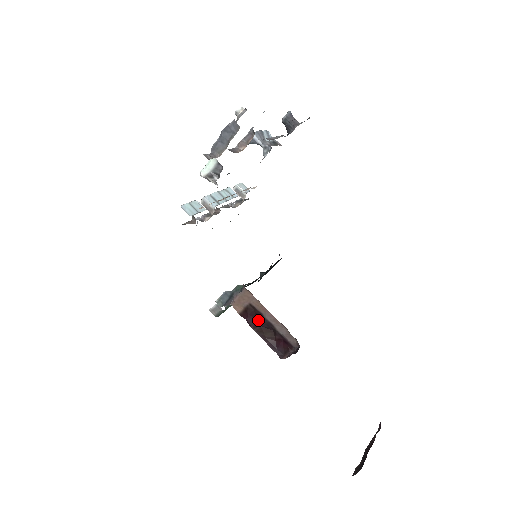
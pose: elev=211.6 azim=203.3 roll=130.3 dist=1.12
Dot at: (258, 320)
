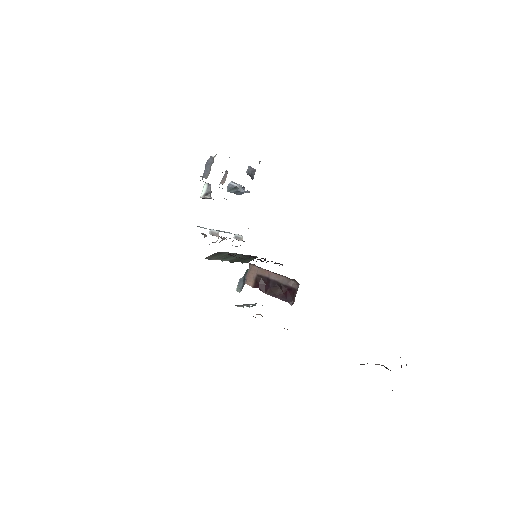
Dot at: (267, 285)
